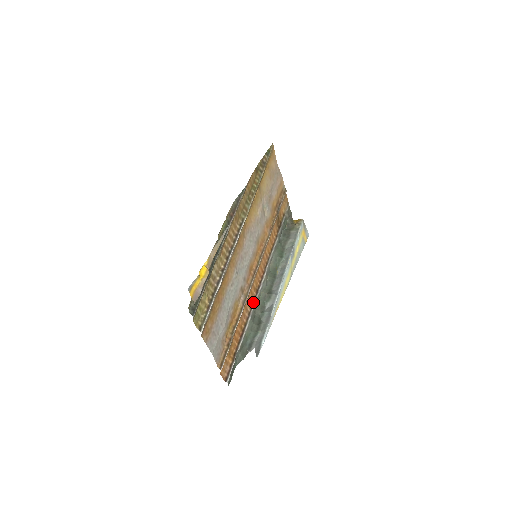
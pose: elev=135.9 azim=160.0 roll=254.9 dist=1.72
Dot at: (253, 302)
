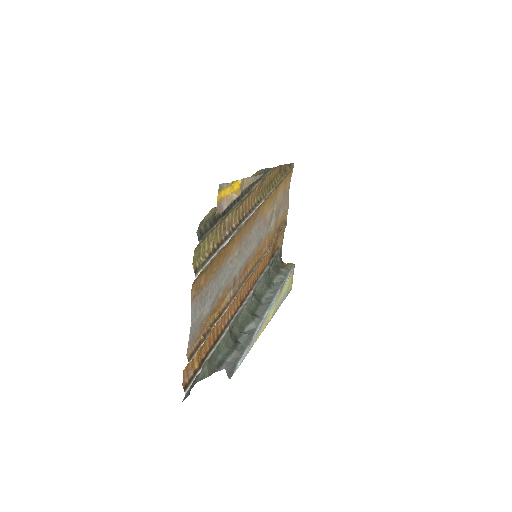
Dot at: (235, 312)
